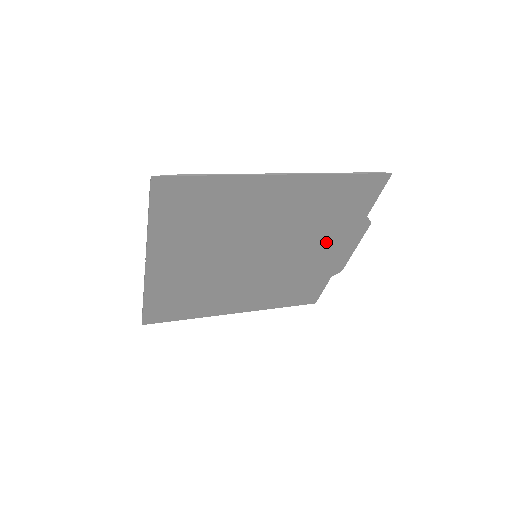
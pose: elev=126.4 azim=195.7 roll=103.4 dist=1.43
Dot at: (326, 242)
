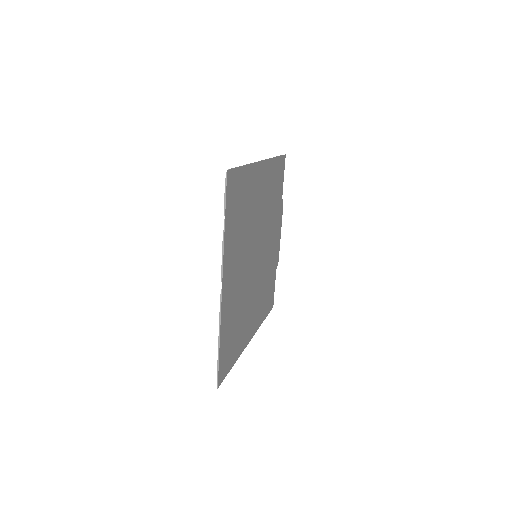
Dot at: (274, 230)
